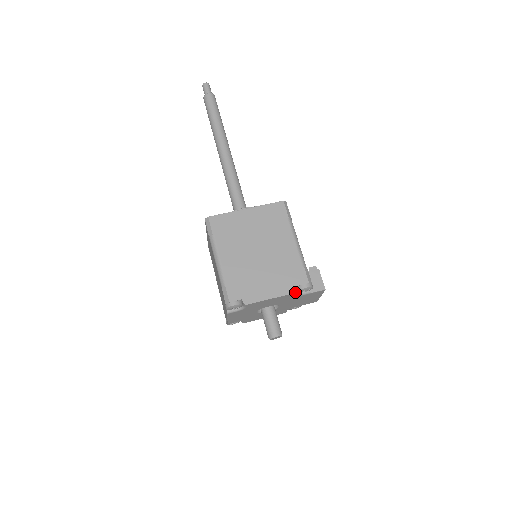
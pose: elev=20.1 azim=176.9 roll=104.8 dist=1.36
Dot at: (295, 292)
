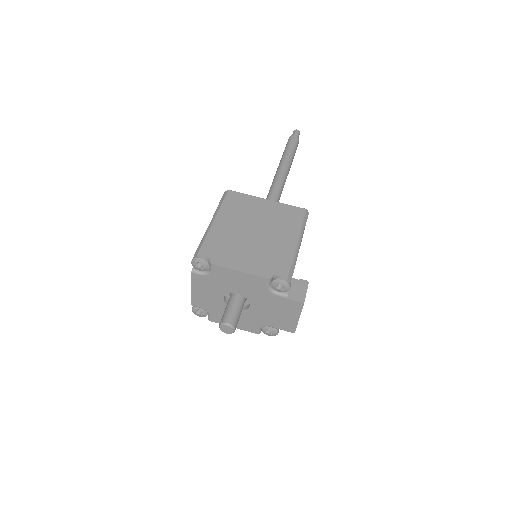
Dot at: (268, 278)
